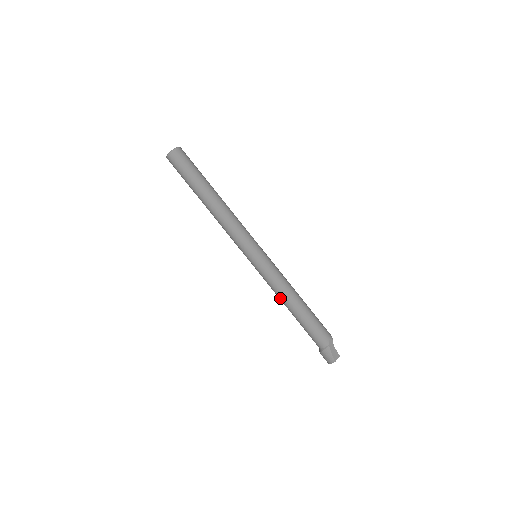
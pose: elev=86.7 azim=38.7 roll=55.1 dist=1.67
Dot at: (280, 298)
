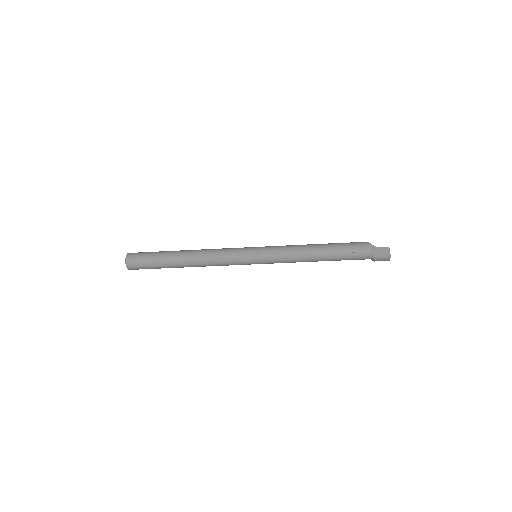
Dot at: occluded
